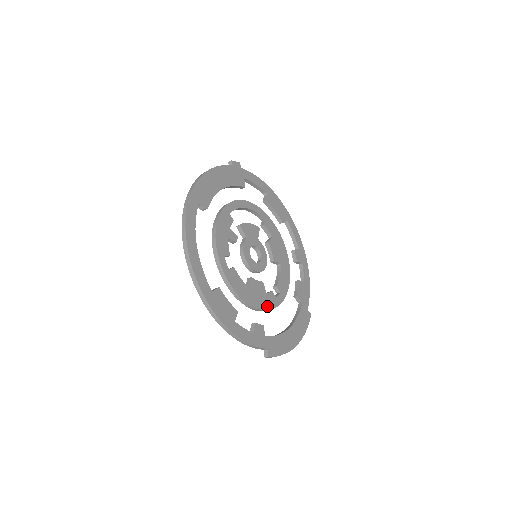
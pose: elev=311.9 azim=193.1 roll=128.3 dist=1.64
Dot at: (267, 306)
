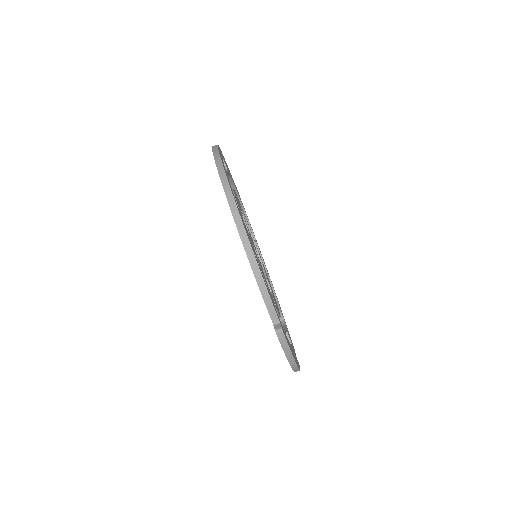
Dot at: (271, 296)
